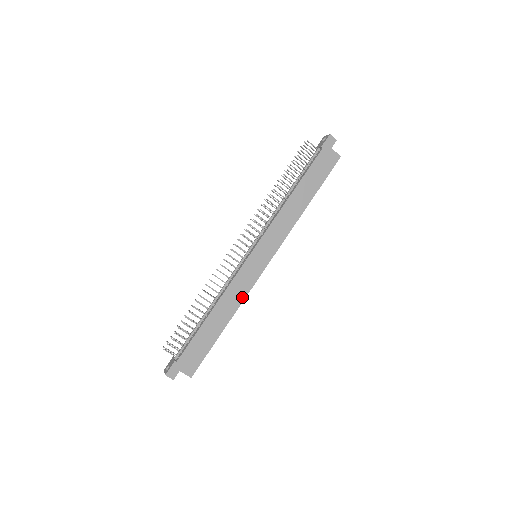
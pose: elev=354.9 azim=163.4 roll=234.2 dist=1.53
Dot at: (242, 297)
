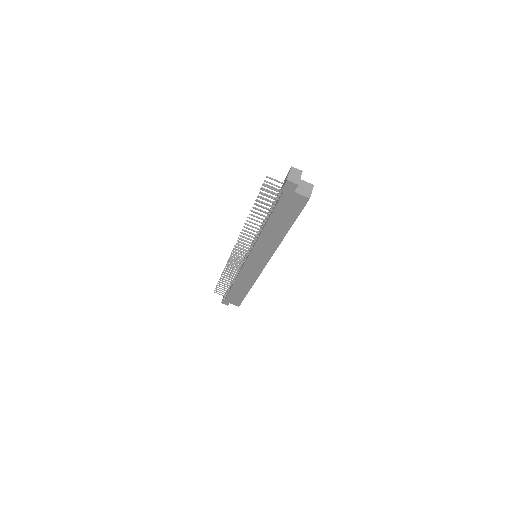
Dot at: (253, 280)
